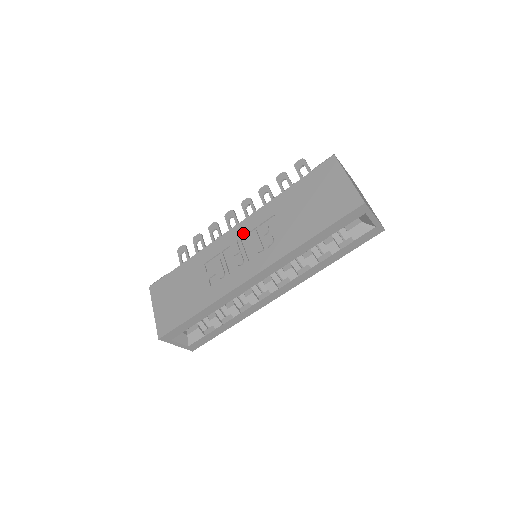
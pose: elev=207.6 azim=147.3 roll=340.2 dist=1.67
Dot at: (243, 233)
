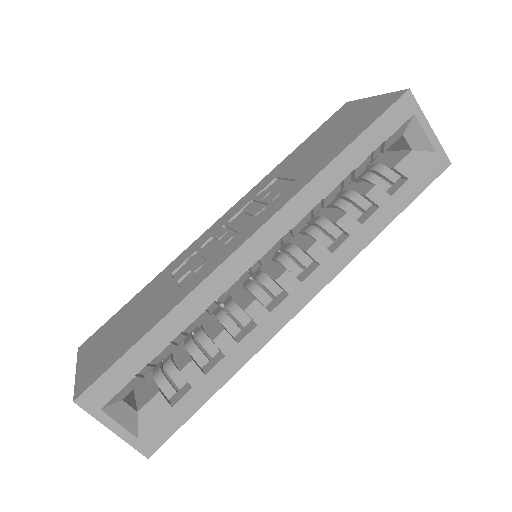
Dot at: (231, 215)
